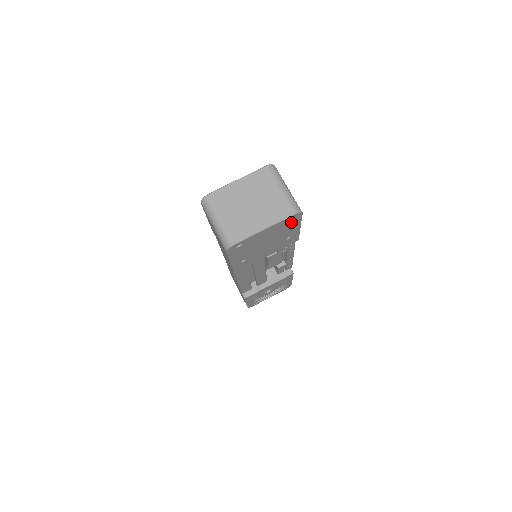
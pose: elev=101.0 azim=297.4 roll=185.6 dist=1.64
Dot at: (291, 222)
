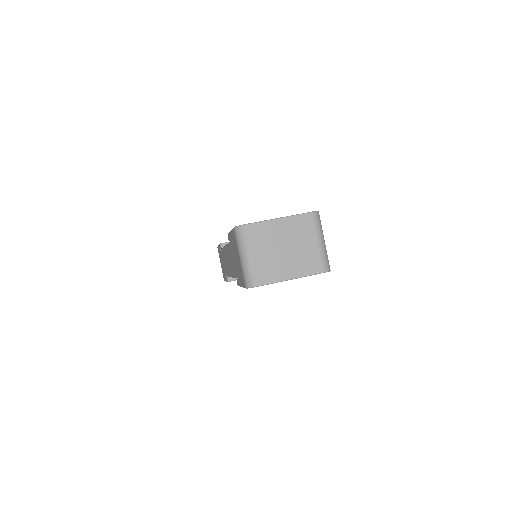
Dot at: occluded
